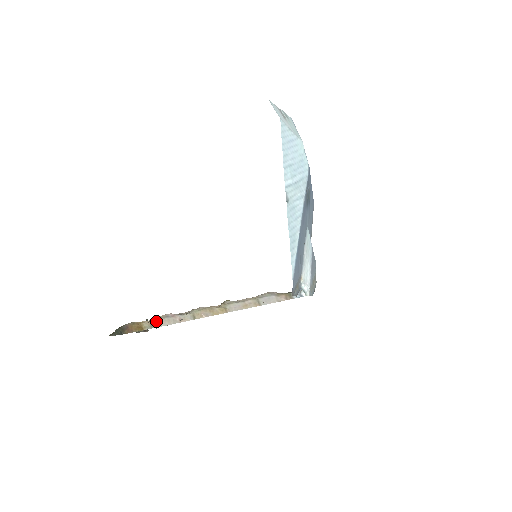
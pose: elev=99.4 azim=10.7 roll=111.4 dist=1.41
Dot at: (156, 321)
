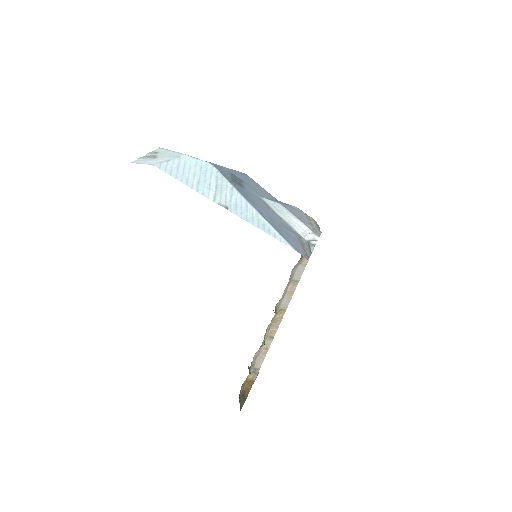
Dot at: (254, 367)
